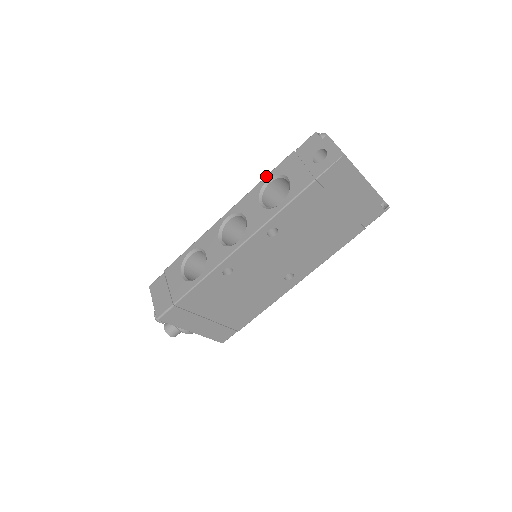
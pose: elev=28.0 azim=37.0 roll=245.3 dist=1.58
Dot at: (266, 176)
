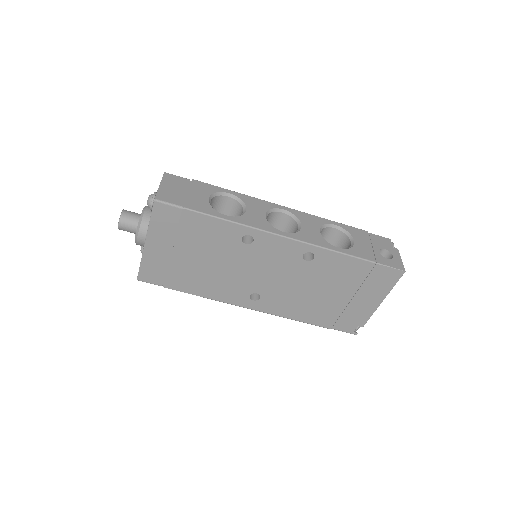
Dot at: occluded
